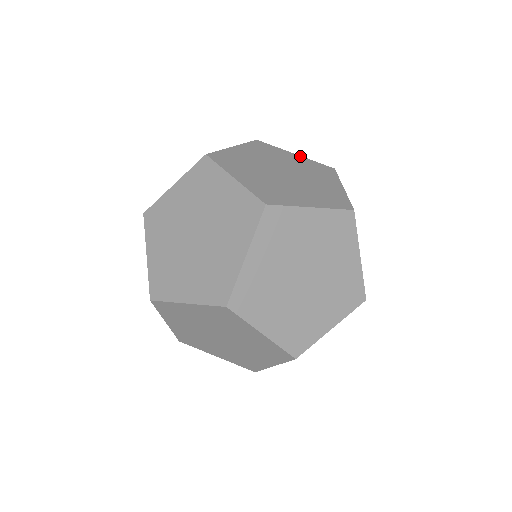
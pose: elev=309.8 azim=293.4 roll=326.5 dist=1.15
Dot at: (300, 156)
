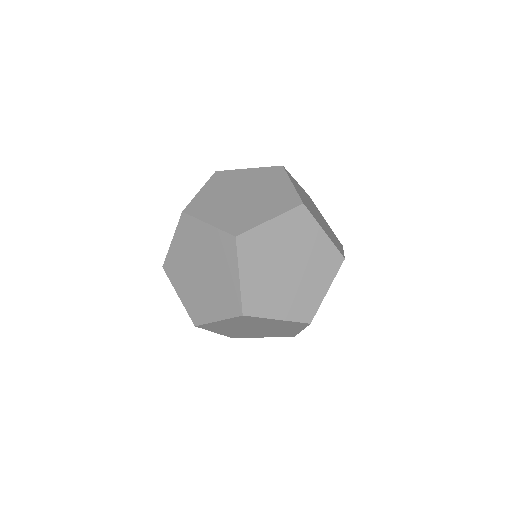
Dot at: occluded
